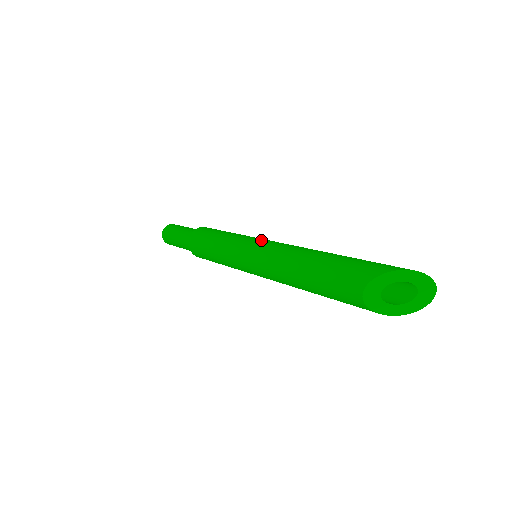
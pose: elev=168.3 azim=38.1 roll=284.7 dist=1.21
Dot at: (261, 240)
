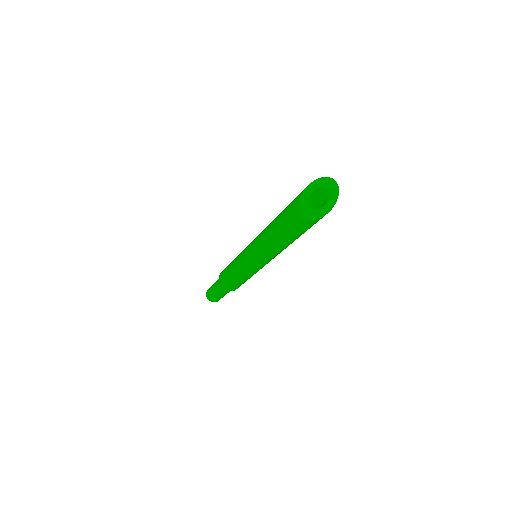
Dot at: (249, 244)
